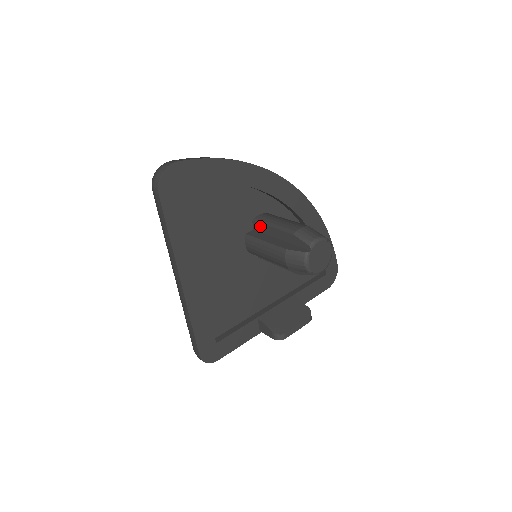
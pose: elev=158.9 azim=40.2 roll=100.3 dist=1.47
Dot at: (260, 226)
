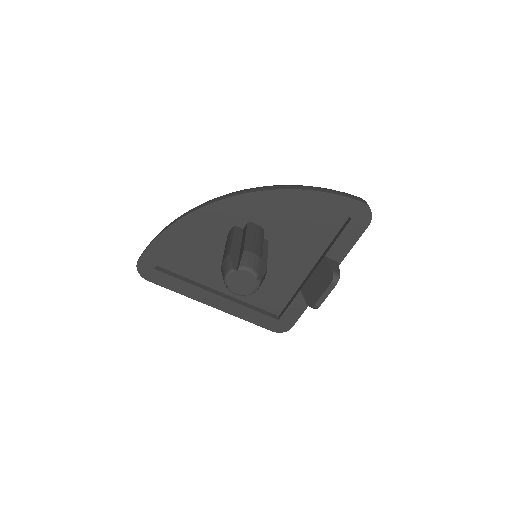
Dot at: occluded
